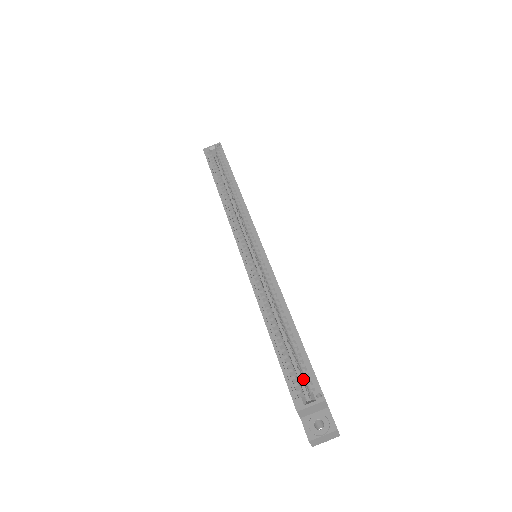
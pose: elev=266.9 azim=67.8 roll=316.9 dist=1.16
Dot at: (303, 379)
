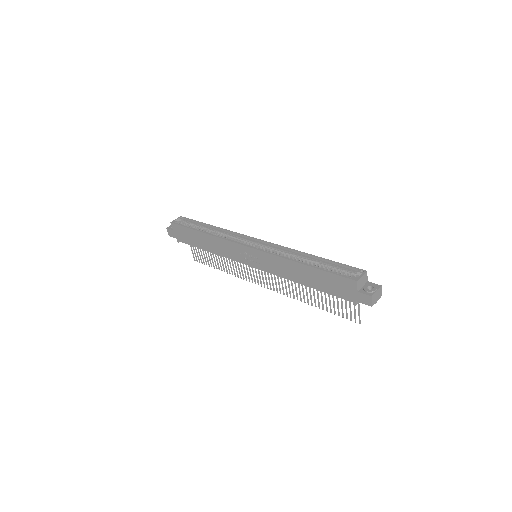
Dot at: (345, 274)
